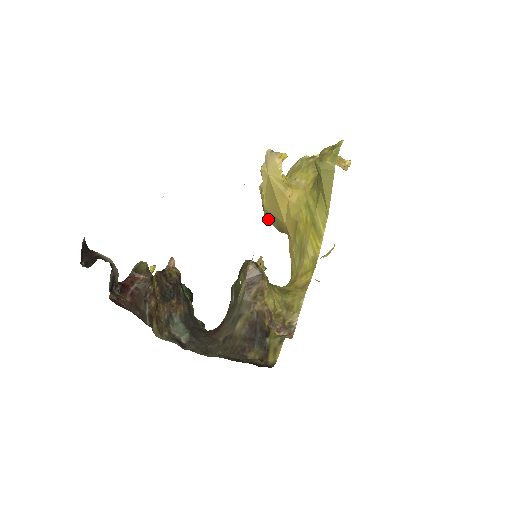
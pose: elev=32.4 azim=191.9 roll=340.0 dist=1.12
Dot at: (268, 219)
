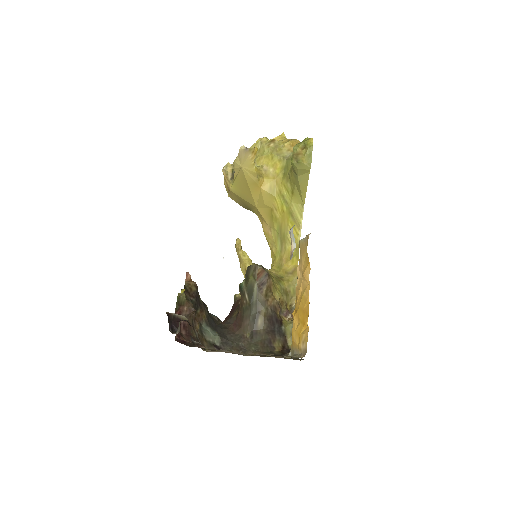
Dot at: (232, 198)
